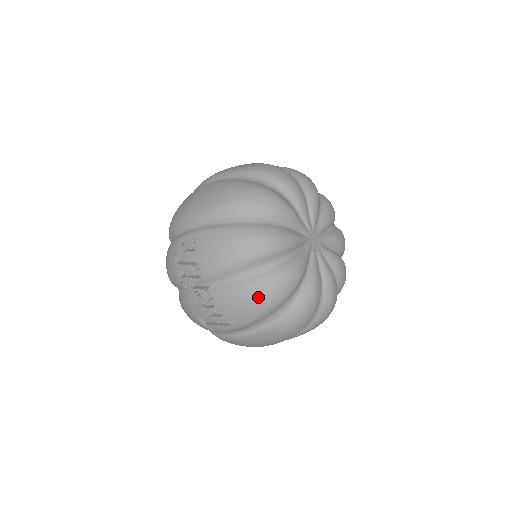
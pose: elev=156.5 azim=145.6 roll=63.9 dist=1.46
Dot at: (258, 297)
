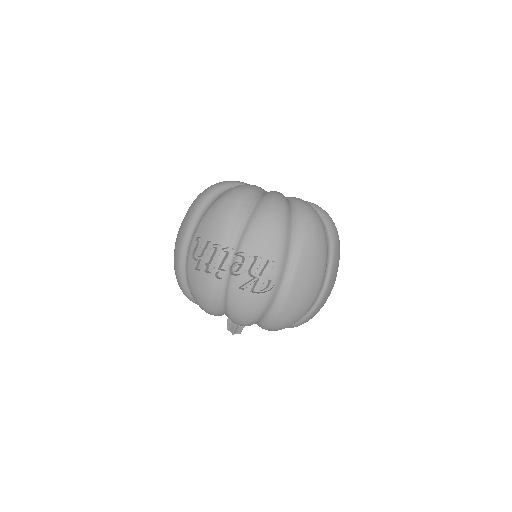
Dot at: (268, 216)
